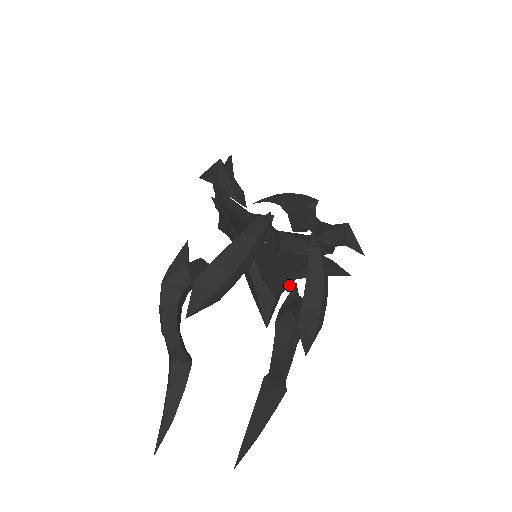
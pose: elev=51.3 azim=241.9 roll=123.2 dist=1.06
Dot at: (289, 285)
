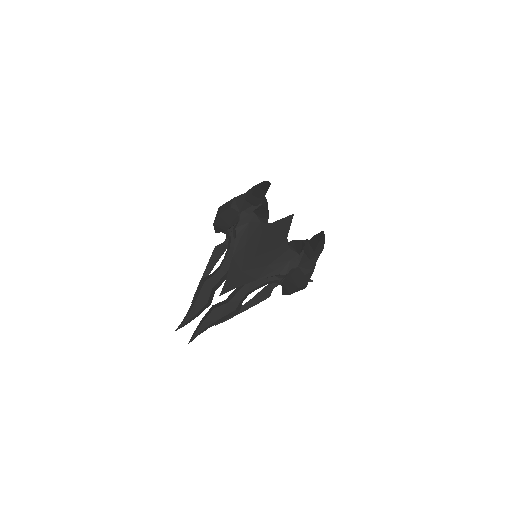
Dot at: occluded
